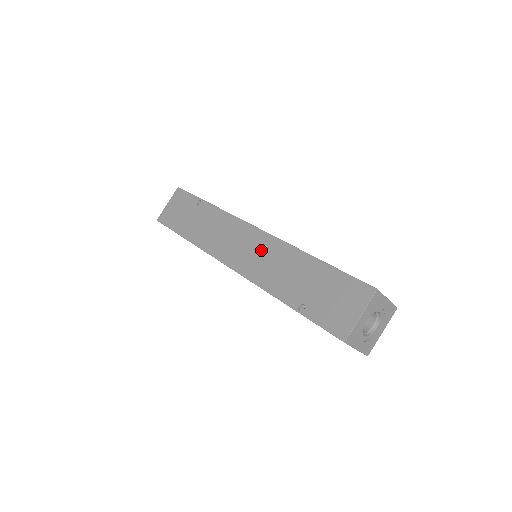
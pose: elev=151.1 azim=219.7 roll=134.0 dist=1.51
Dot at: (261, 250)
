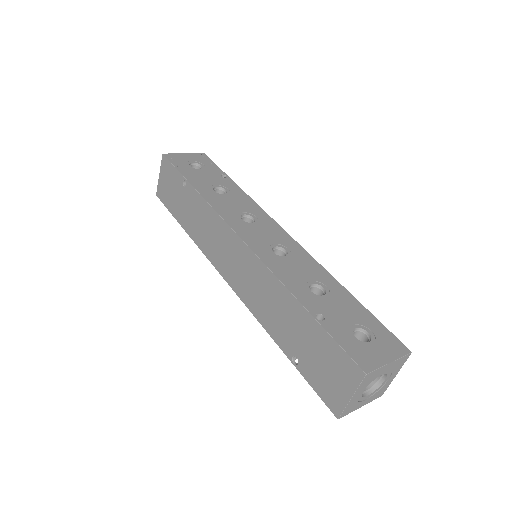
Dot at: (250, 273)
